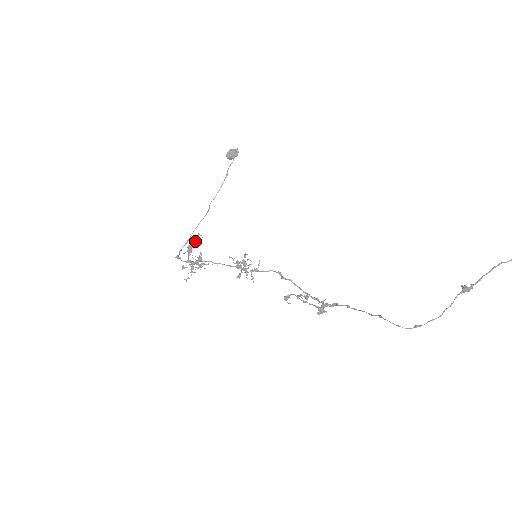
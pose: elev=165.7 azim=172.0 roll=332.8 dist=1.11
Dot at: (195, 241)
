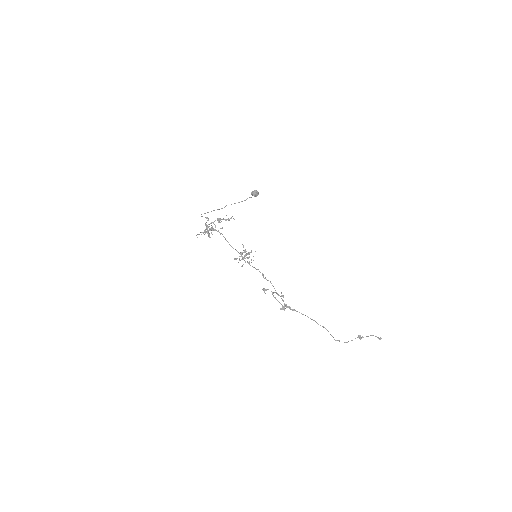
Dot at: (225, 219)
